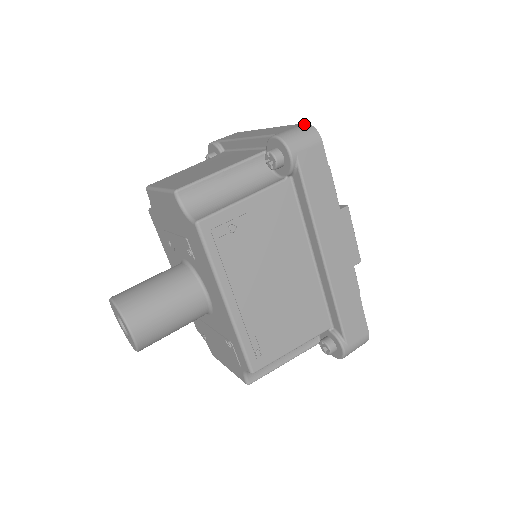
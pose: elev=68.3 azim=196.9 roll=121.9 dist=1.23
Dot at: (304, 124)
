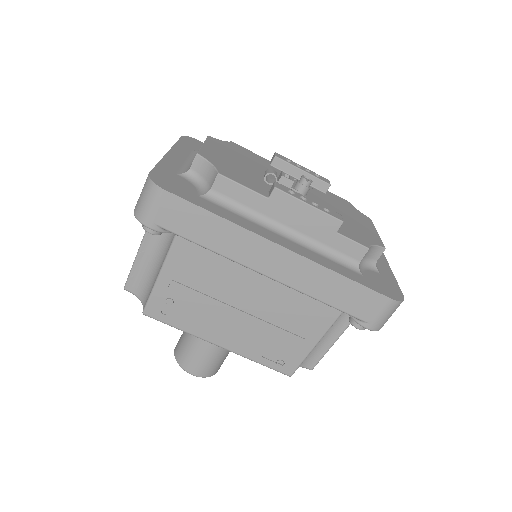
Dot at: (147, 178)
